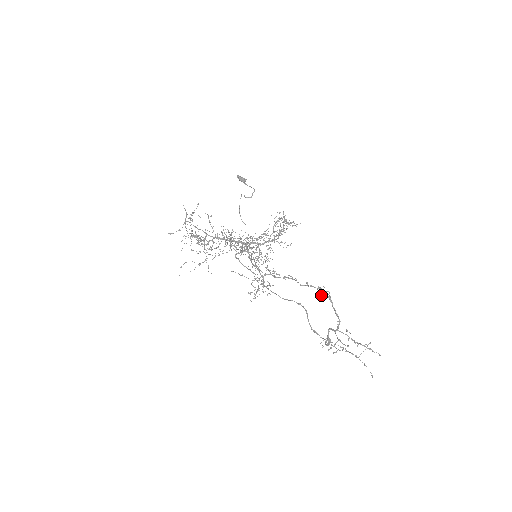
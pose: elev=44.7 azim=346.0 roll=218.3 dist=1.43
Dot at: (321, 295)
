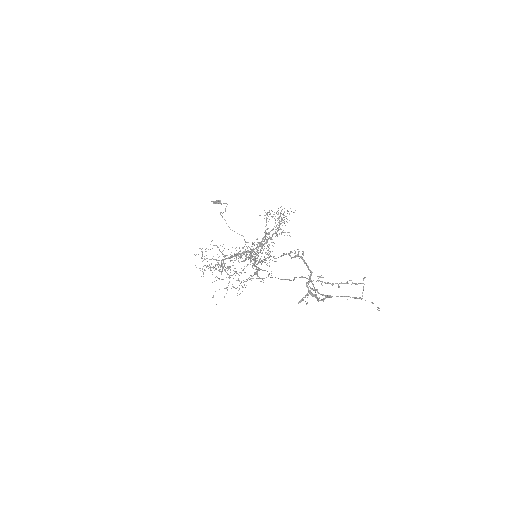
Dot at: occluded
